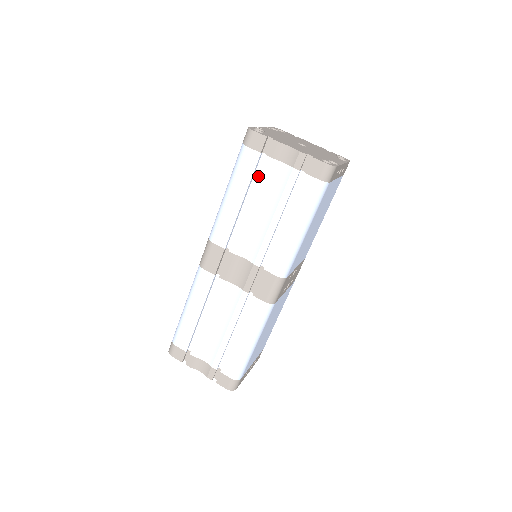
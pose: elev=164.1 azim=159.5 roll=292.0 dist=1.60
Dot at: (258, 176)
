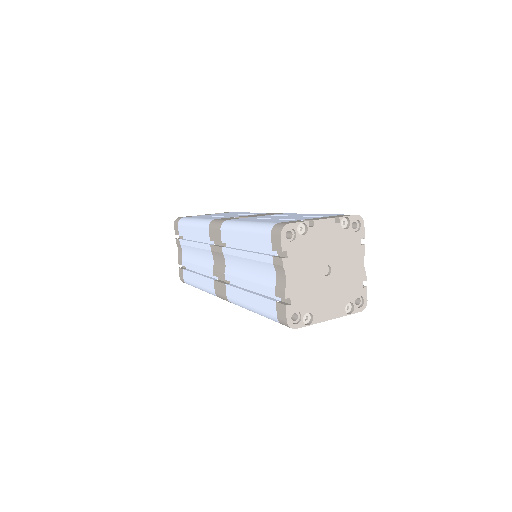
Dot at: (261, 255)
